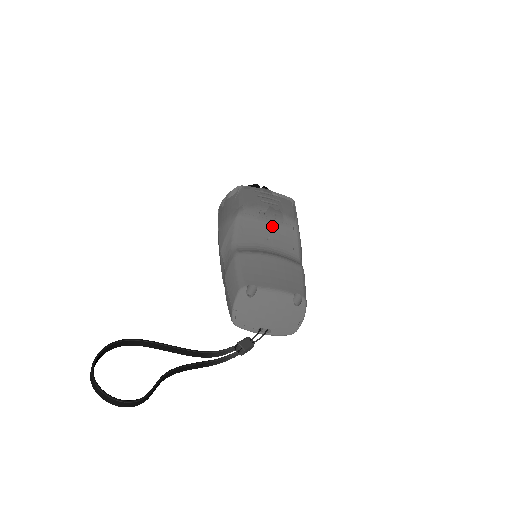
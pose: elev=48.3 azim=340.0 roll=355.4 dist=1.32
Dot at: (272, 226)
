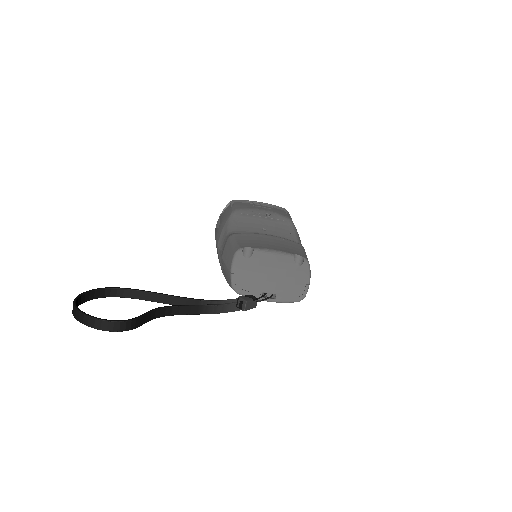
Dot at: (267, 222)
